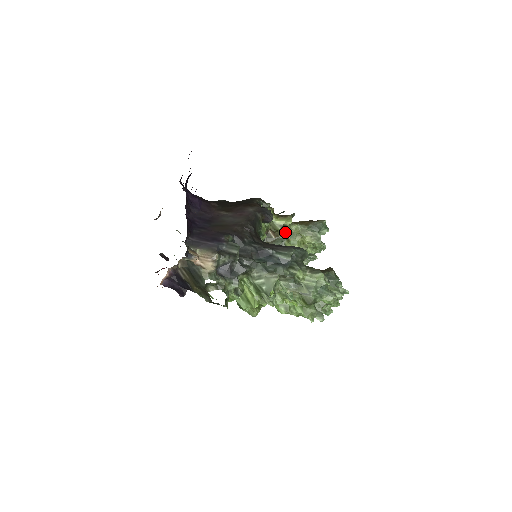
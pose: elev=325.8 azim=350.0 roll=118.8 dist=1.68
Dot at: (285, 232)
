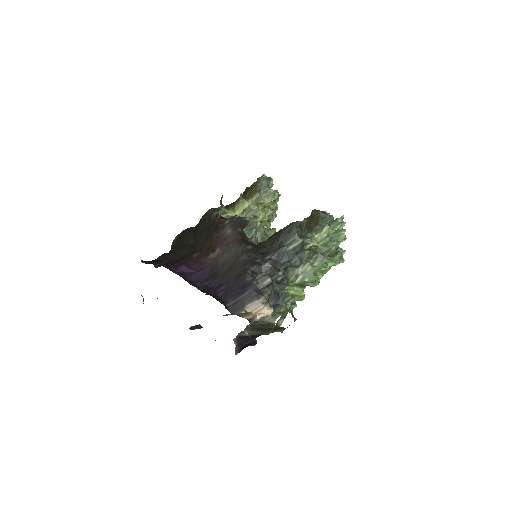
Dot at: (248, 213)
